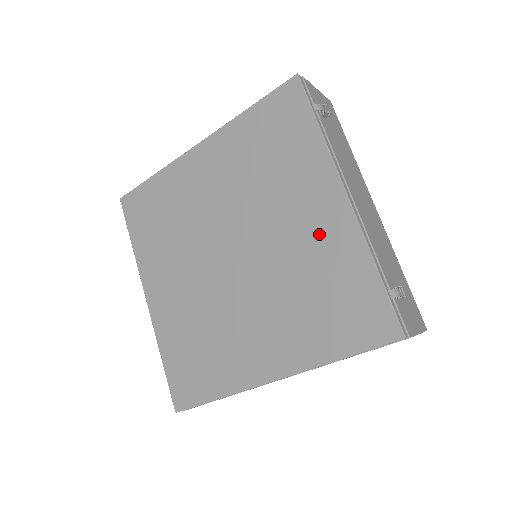
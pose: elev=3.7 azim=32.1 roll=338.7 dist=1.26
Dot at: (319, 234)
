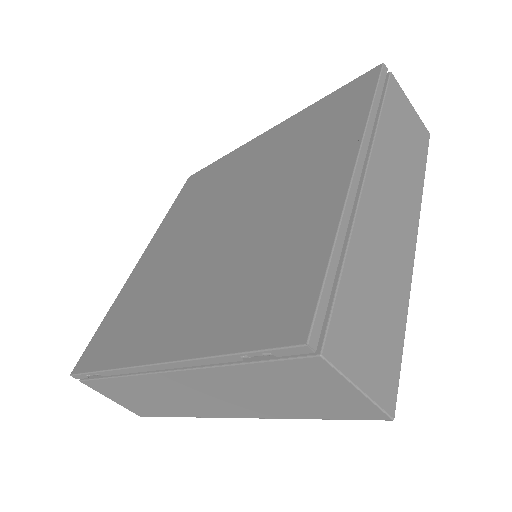
Dot at: (272, 144)
